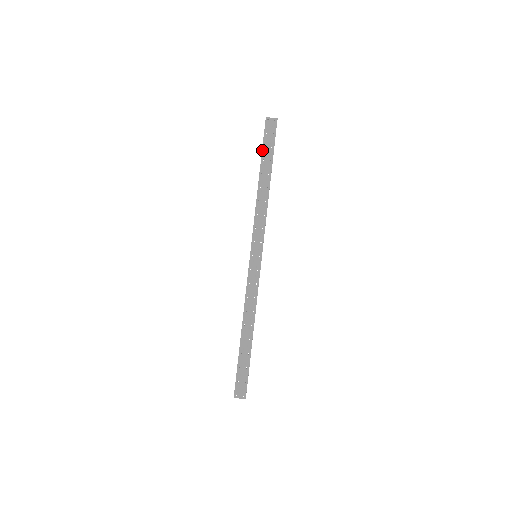
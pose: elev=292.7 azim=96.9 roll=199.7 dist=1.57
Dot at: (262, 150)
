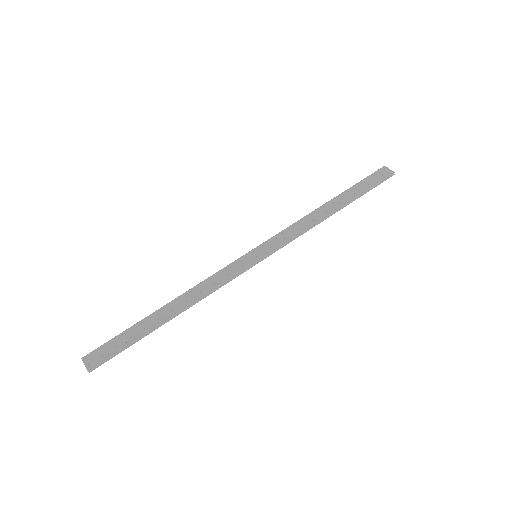
Dot at: (355, 184)
